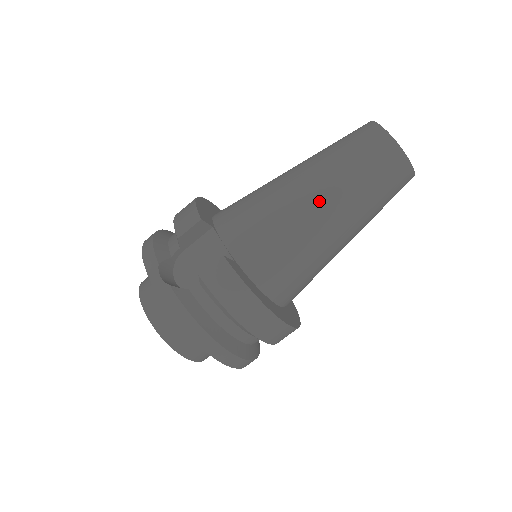
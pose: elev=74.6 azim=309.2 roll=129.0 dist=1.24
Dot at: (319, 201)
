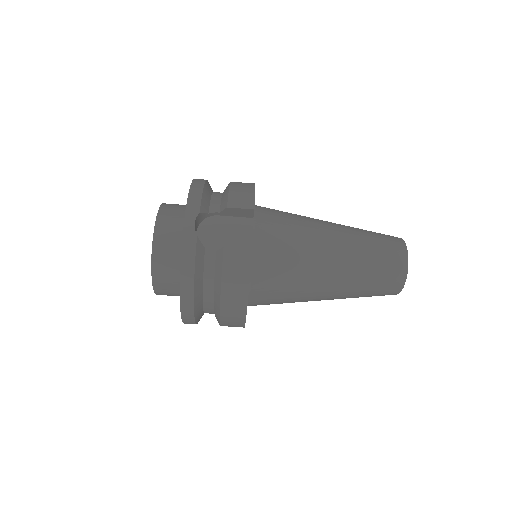
Dot at: (335, 264)
